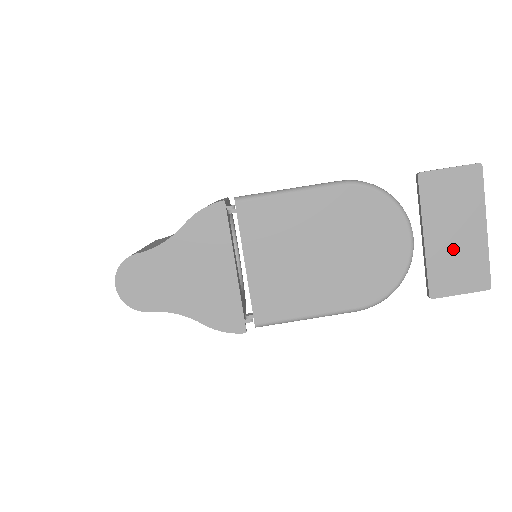
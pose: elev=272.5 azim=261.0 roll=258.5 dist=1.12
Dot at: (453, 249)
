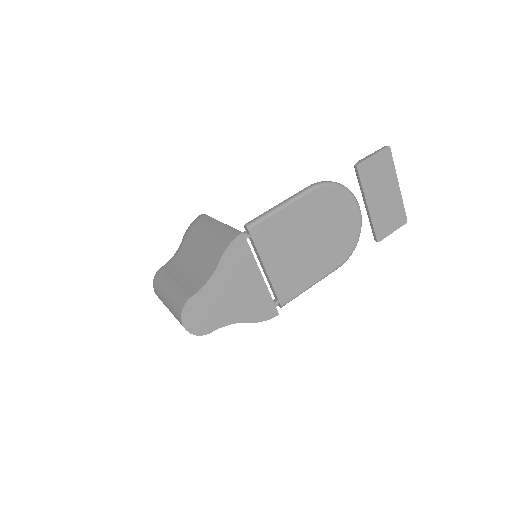
Dot at: (384, 206)
